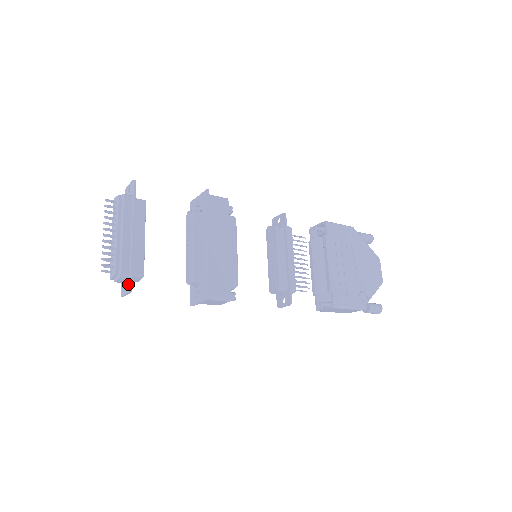
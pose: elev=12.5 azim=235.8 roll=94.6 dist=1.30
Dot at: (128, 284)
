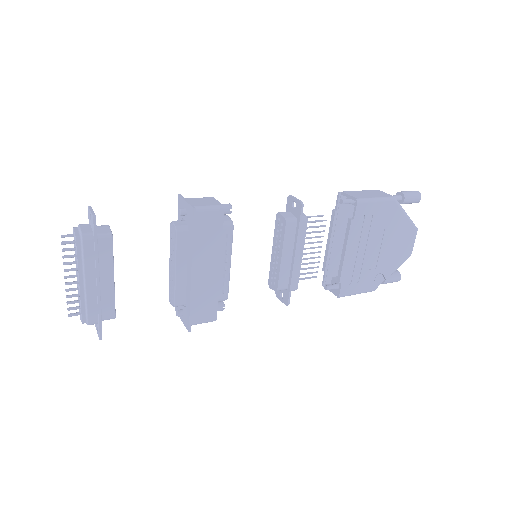
Dot at: (98, 330)
